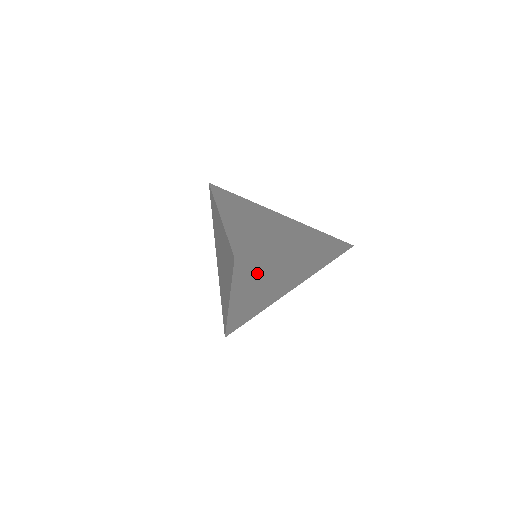
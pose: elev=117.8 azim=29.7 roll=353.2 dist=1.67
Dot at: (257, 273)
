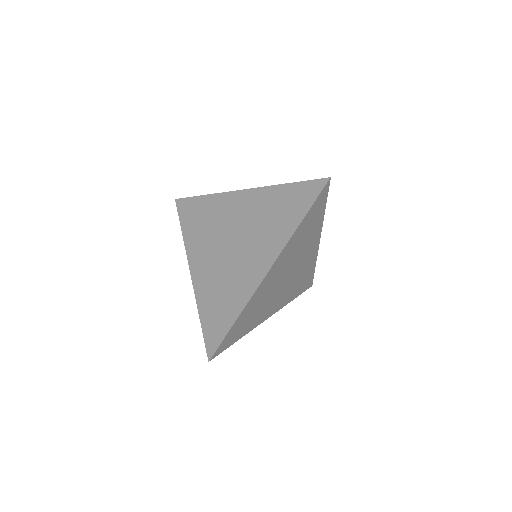
Dot at: (305, 234)
